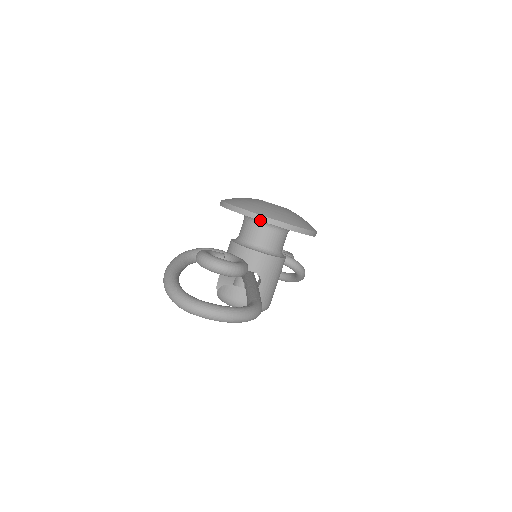
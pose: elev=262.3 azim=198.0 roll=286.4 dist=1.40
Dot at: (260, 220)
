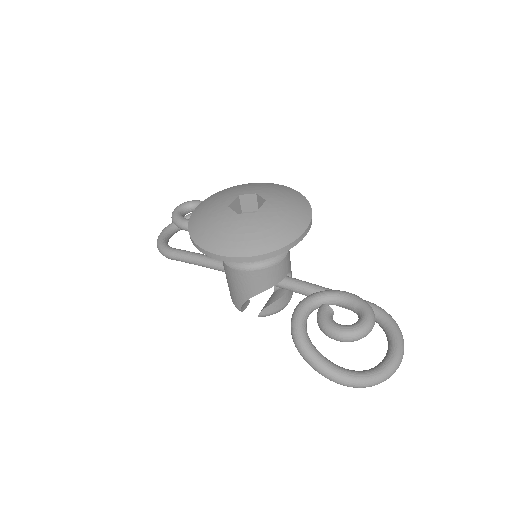
Dot at: occluded
